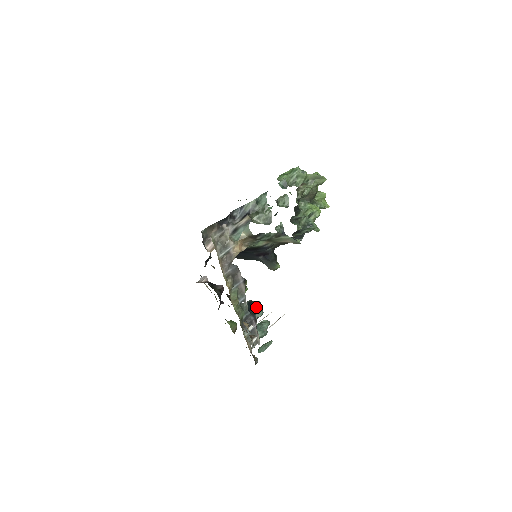
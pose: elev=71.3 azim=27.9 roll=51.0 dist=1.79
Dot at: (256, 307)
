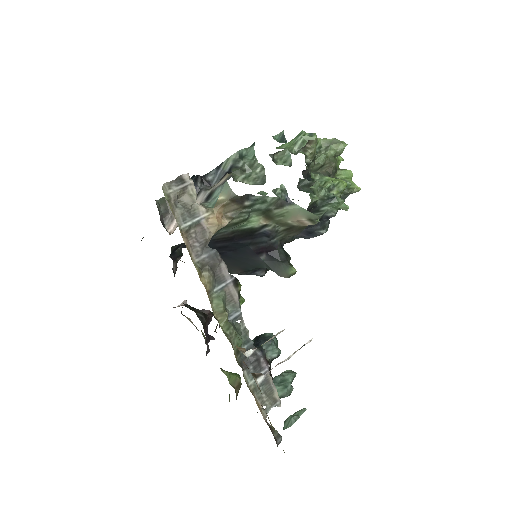
Dot at: occluded
